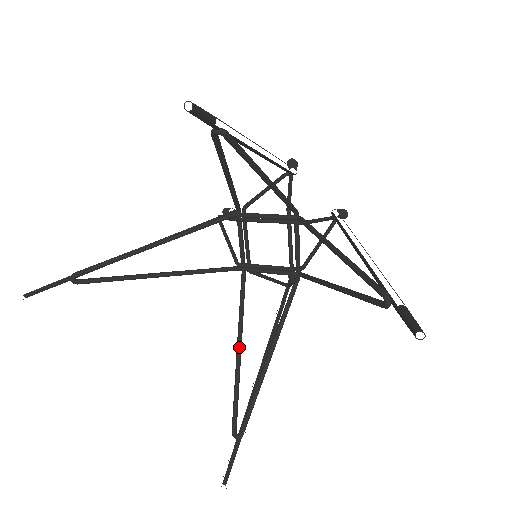
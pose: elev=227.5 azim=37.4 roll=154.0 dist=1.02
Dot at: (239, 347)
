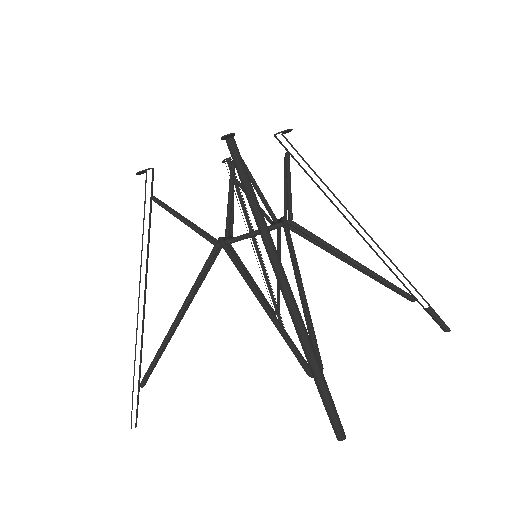
Dot at: (253, 282)
